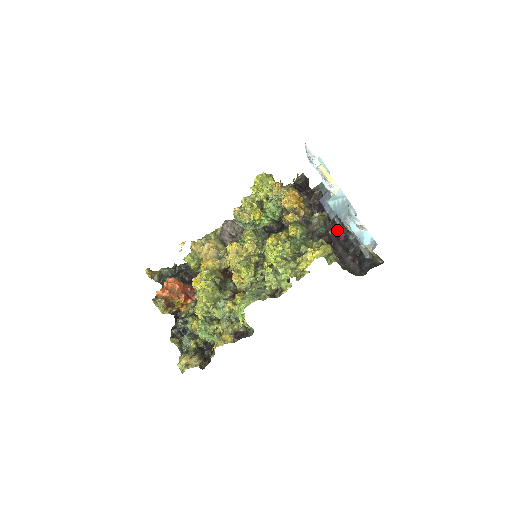
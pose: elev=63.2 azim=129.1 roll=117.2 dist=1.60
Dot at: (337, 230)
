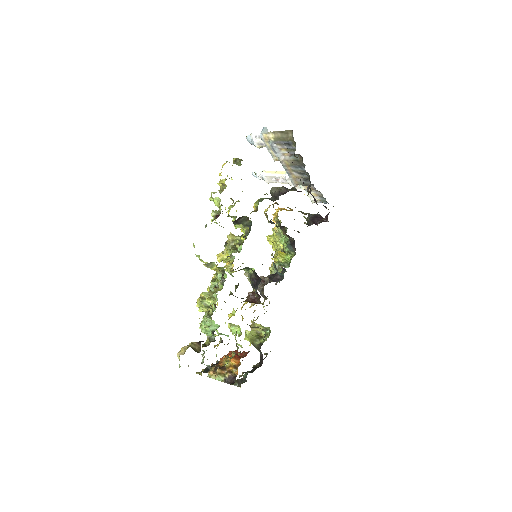
Dot at: (309, 187)
